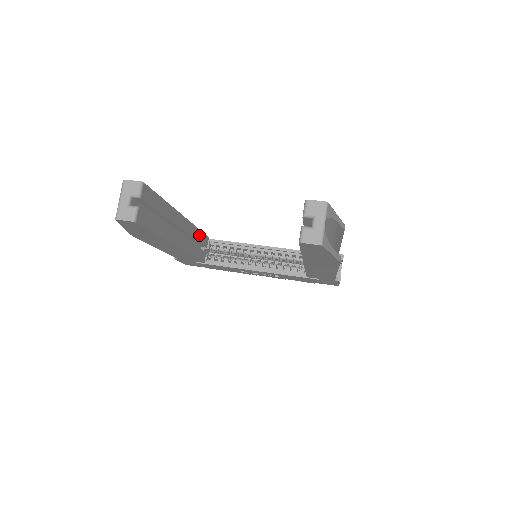
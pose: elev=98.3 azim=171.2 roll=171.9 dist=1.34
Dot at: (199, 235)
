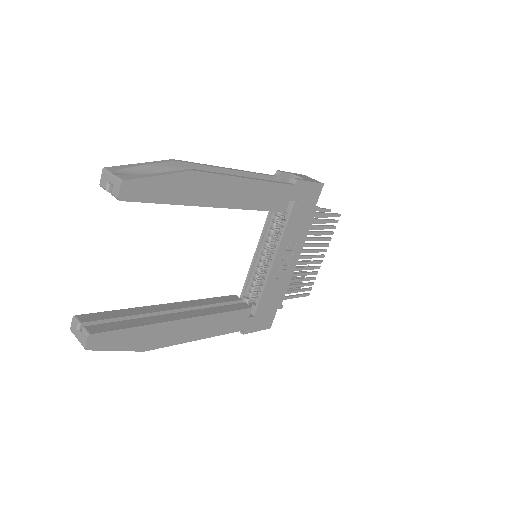
Dot at: (214, 301)
